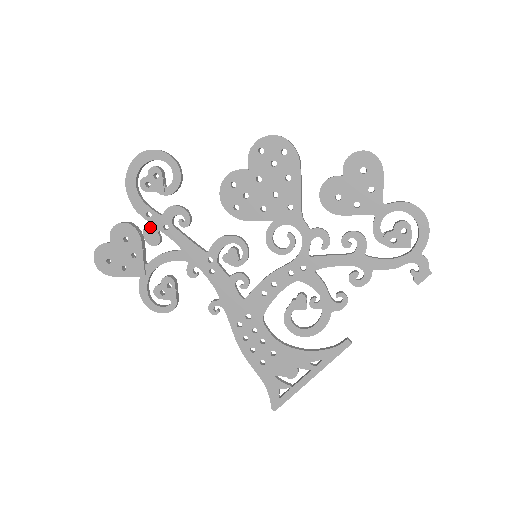
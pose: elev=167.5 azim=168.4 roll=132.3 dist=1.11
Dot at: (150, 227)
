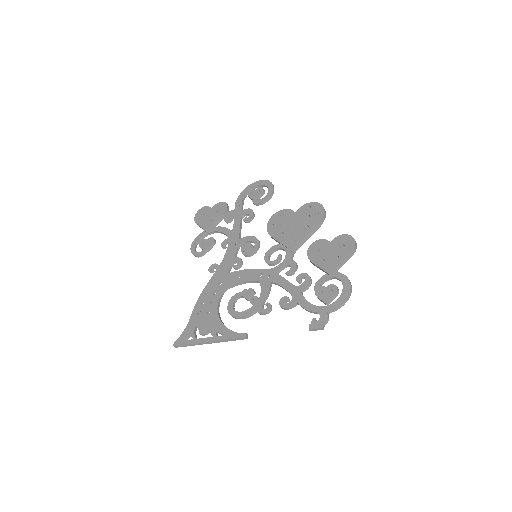
Dot at: (233, 212)
